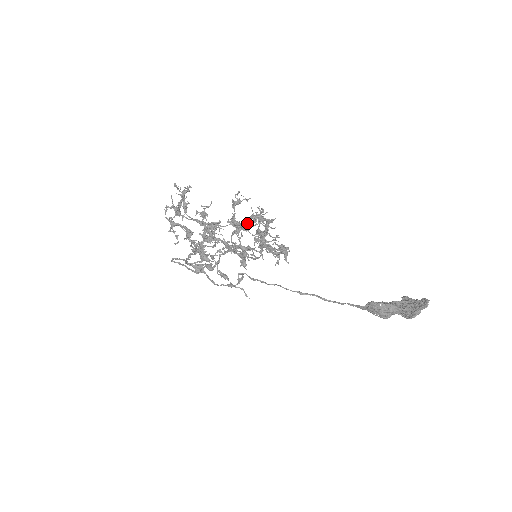
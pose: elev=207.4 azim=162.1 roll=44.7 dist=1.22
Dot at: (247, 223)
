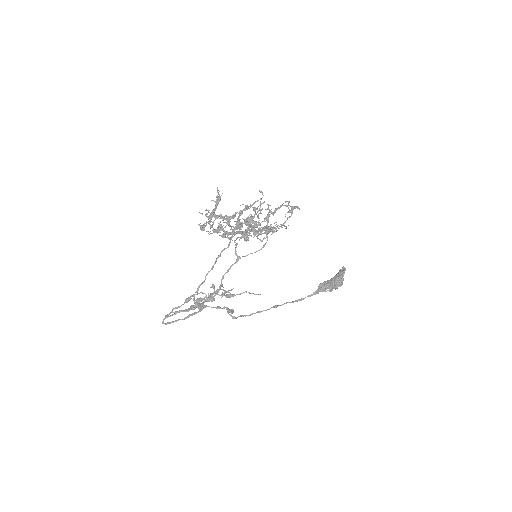
Dot at: occluded
